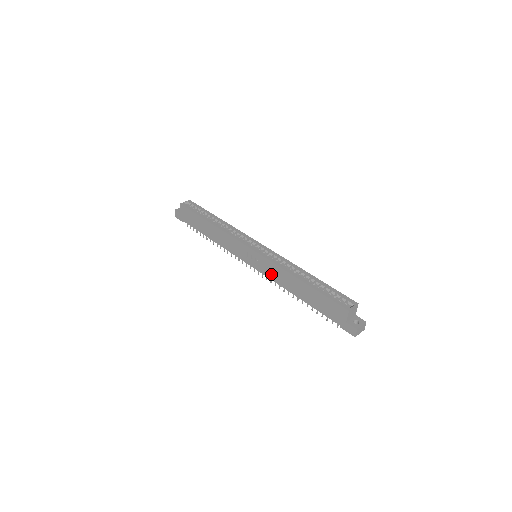
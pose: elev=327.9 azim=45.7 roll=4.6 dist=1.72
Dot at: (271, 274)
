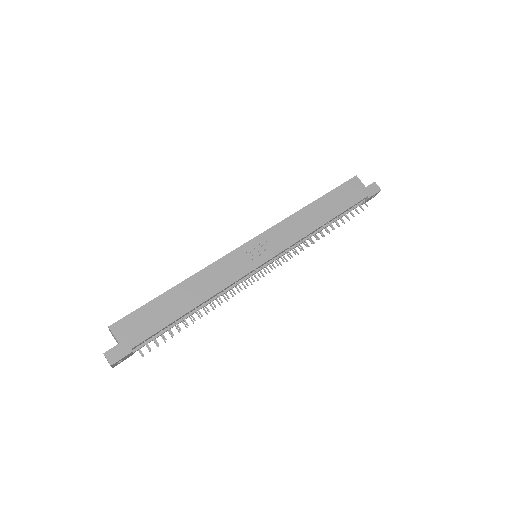
Dot at: (288, 237)
